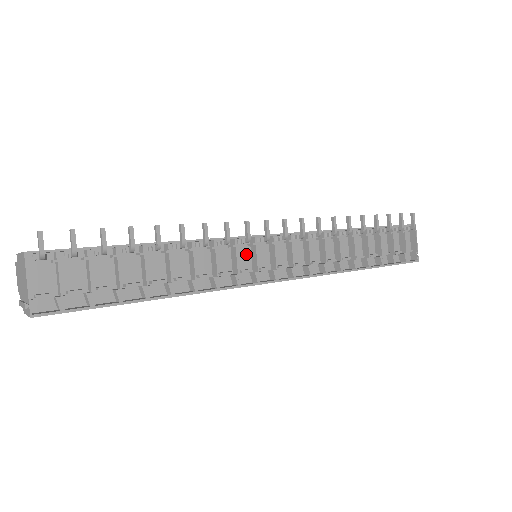
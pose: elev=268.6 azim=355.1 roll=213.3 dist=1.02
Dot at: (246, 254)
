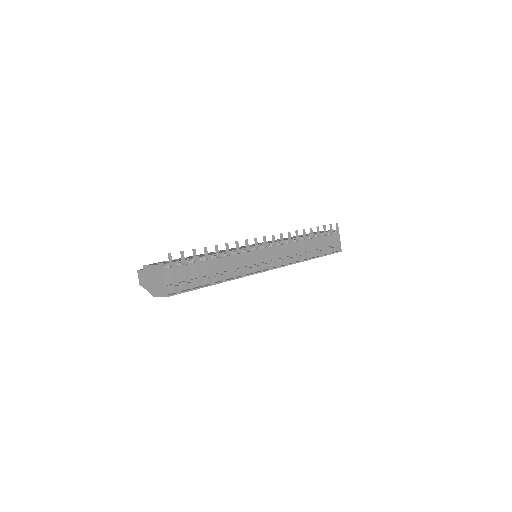
Dot at: (254, 256)
